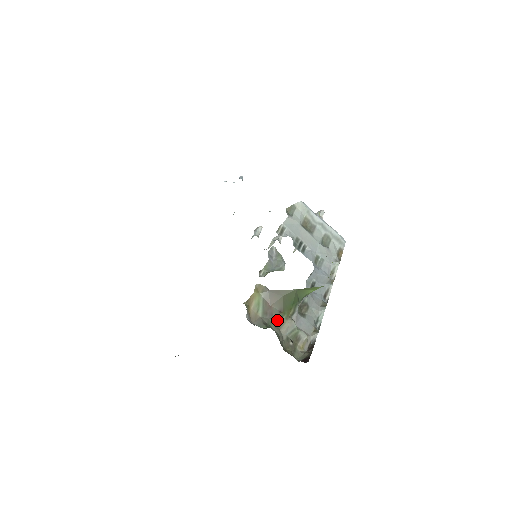
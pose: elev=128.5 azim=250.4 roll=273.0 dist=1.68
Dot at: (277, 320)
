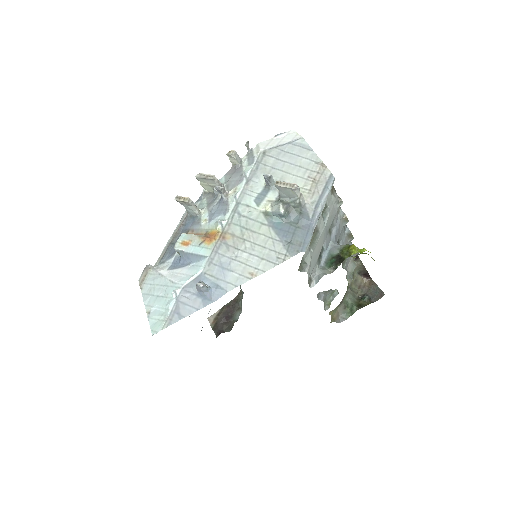
Dot at: (345, 295)
